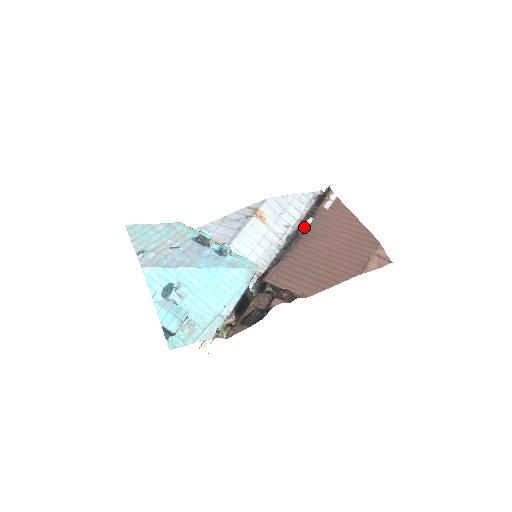
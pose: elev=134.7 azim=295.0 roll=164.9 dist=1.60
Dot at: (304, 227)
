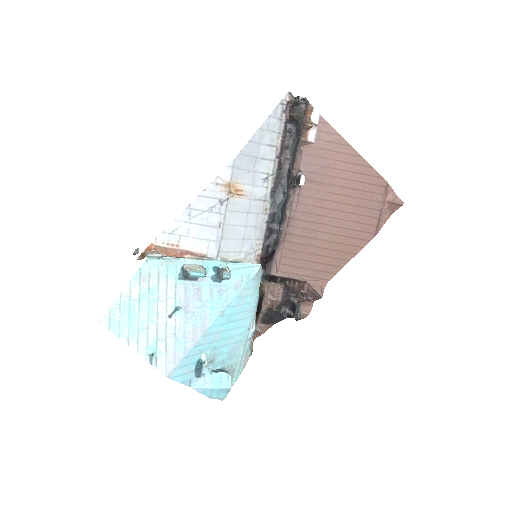
Dot at: (293, 184)
